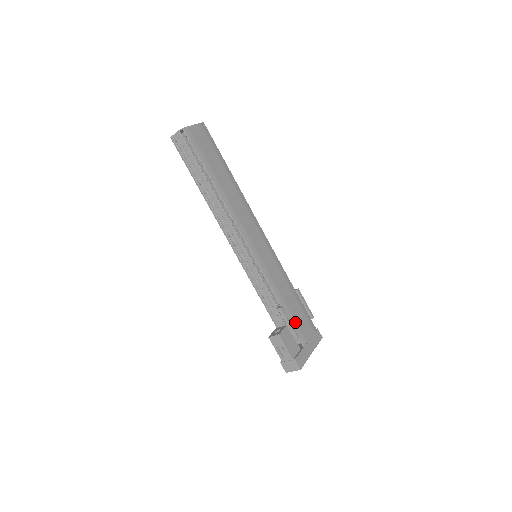
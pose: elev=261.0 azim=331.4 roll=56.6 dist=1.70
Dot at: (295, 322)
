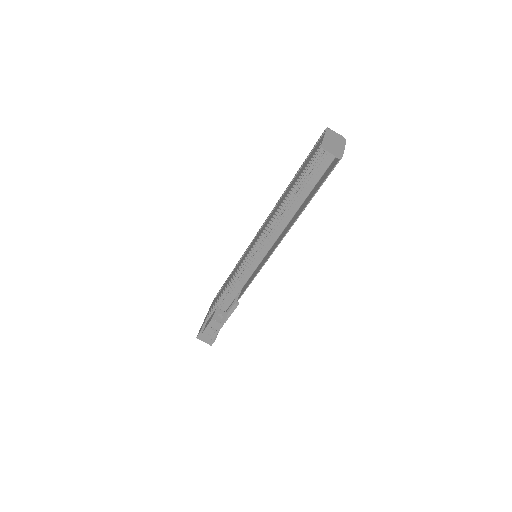
Dot at: occluded
